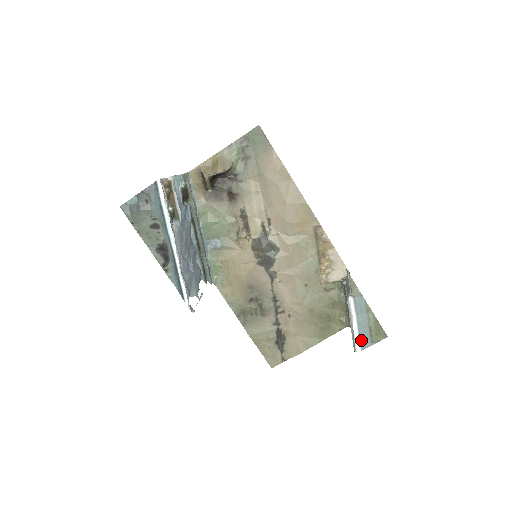
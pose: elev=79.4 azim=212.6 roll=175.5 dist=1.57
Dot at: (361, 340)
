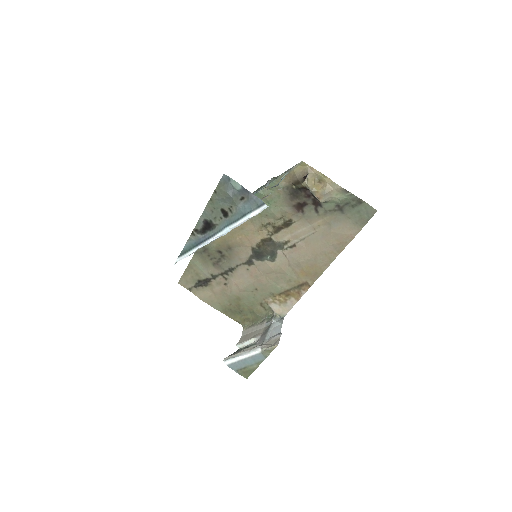
Dot at: (234, 364)
